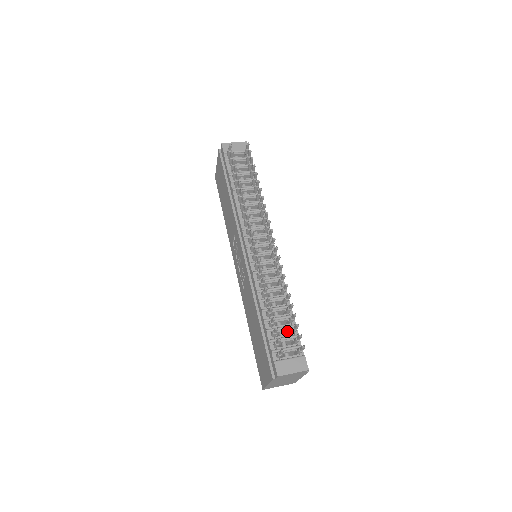
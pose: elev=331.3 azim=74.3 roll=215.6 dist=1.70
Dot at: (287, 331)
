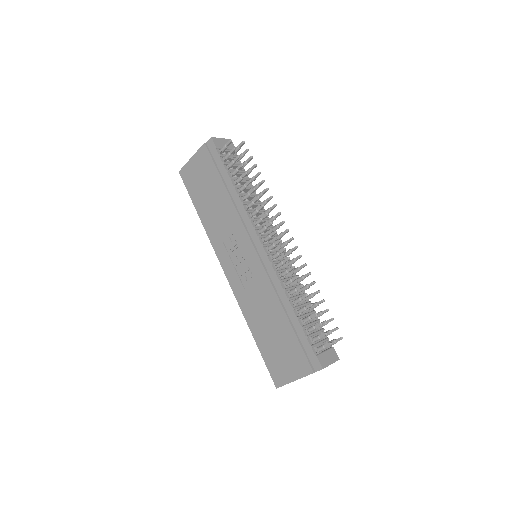
Dot at: occluded
